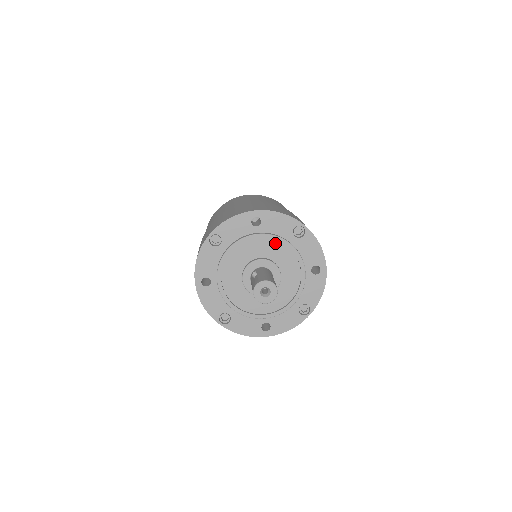
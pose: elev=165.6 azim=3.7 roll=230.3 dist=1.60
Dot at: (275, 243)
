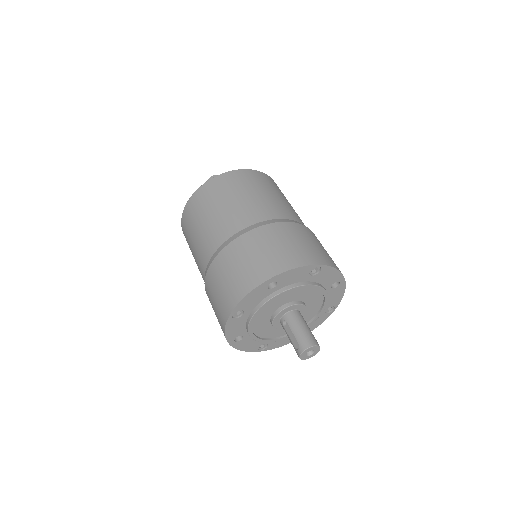
Dot at: (295, 290)
